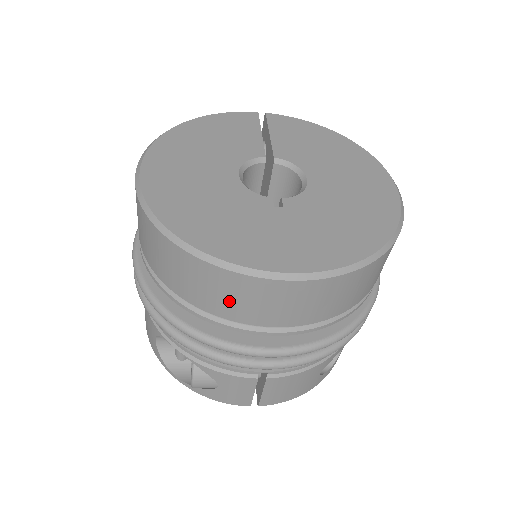
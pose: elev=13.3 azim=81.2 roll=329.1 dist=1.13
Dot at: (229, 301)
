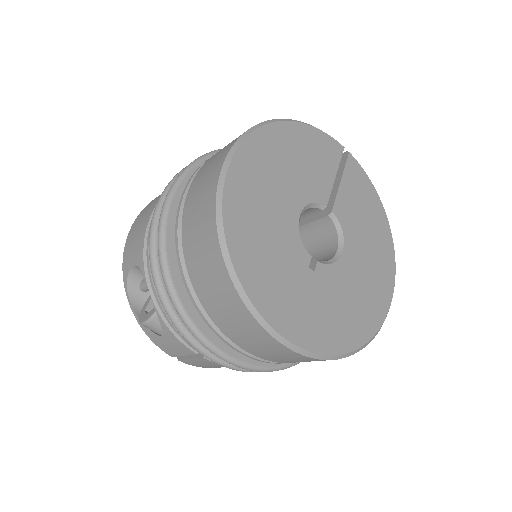
Dot at: (230, 321)
